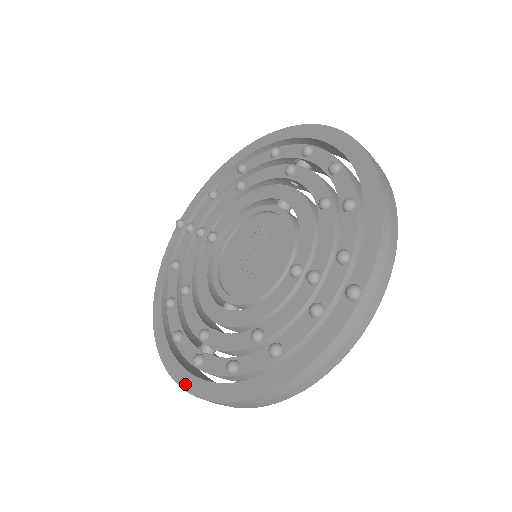
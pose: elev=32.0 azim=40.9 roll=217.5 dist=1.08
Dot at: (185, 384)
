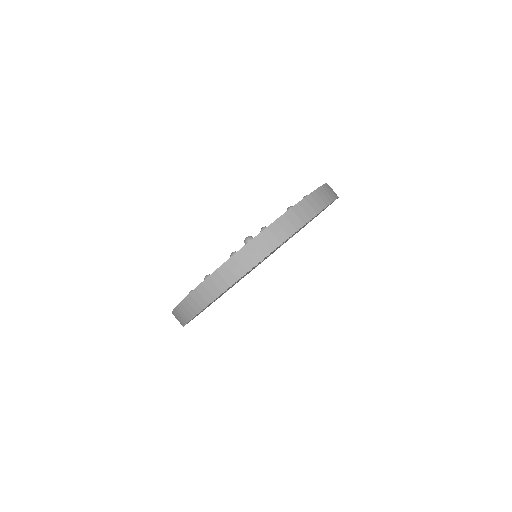
Dot at: occluded
